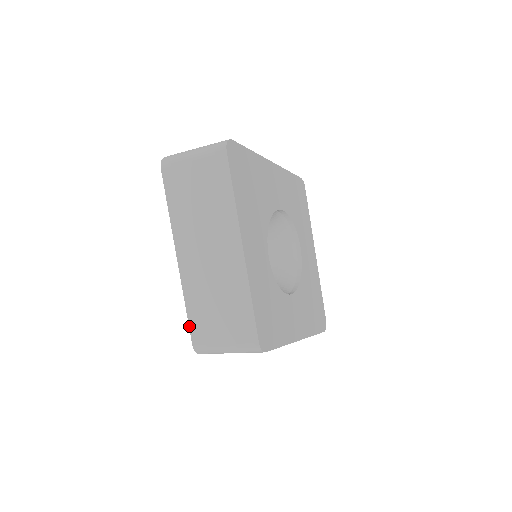
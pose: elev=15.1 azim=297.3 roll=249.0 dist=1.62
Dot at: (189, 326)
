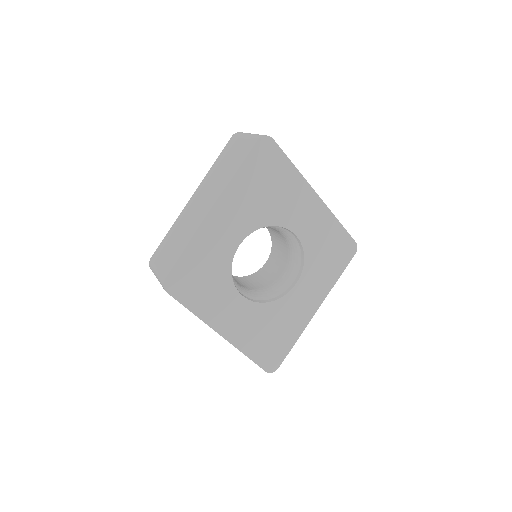
Dot at: (160, 245)
